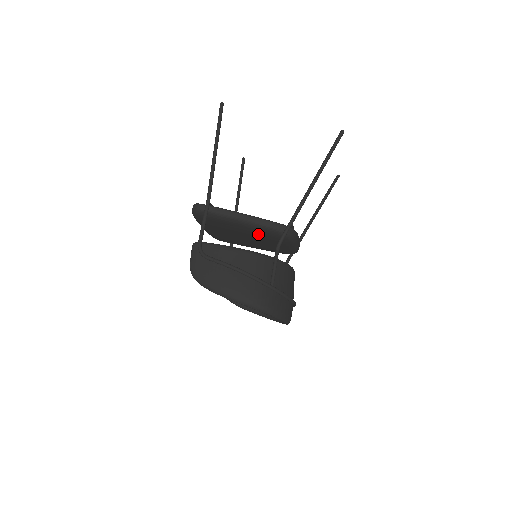
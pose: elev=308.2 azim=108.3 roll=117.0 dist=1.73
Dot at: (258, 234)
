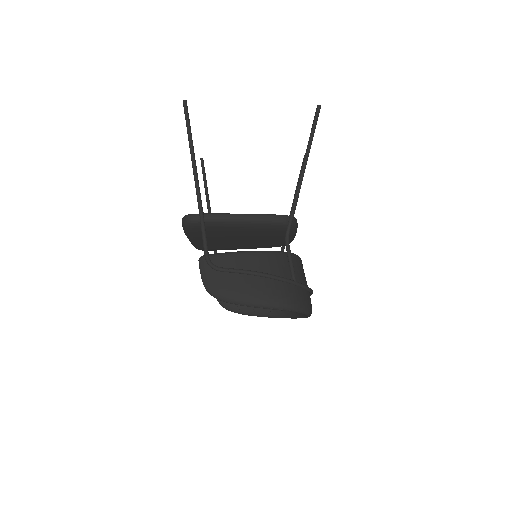
Dot at: (259, 232)
